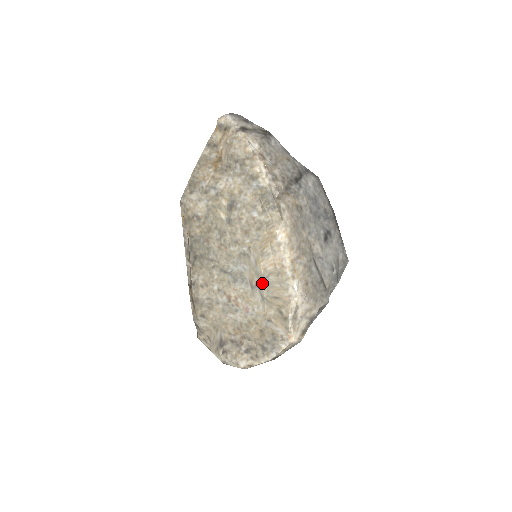
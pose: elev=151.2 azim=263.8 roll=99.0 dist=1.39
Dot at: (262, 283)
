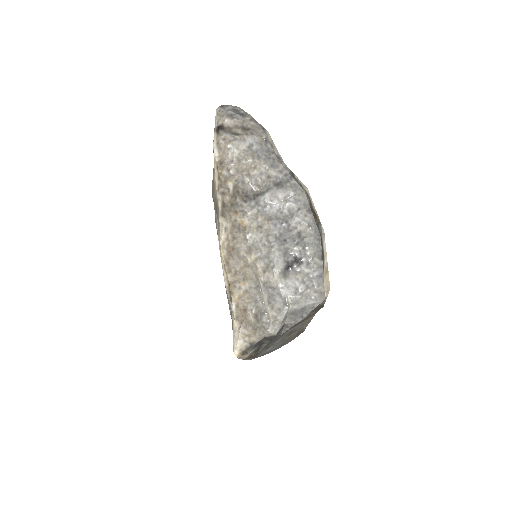
Dot at: occluded
